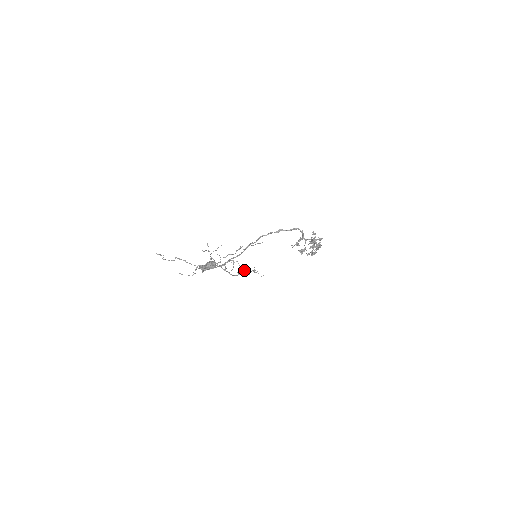
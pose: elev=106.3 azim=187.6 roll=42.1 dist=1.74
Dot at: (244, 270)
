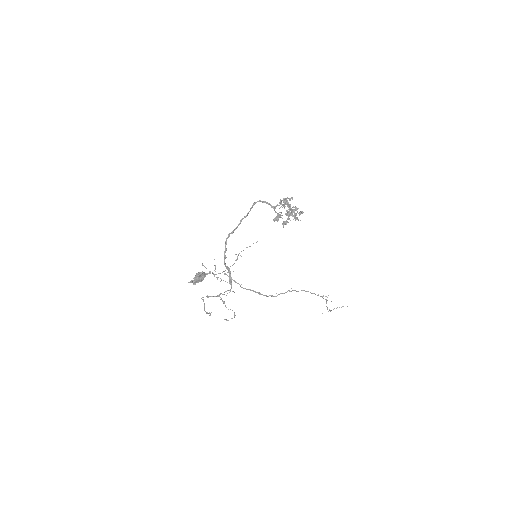
Dot at: occluded
